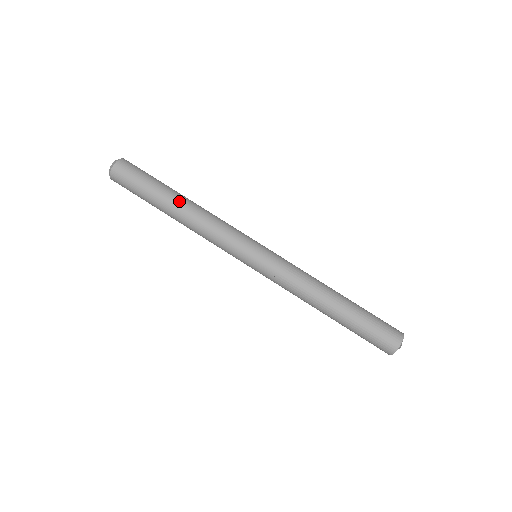
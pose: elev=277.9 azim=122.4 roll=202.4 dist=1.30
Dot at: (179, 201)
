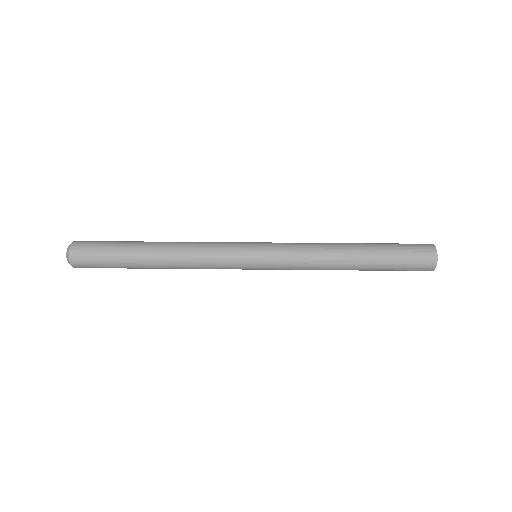
Dot at: (153, 248)
